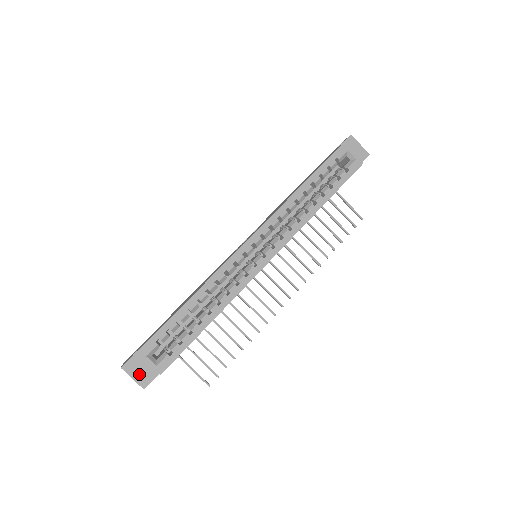
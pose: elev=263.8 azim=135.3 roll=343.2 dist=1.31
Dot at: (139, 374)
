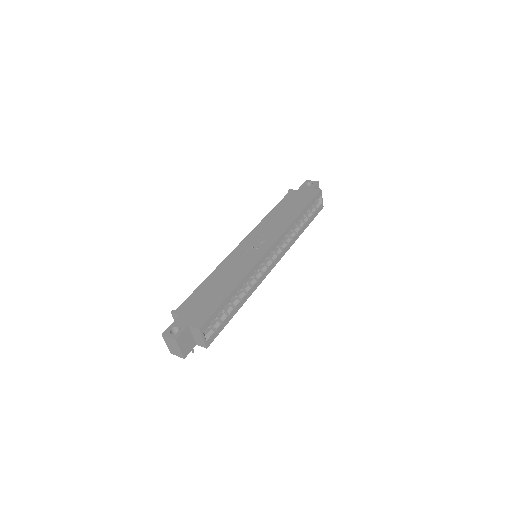
Dot at: (185, 346)
